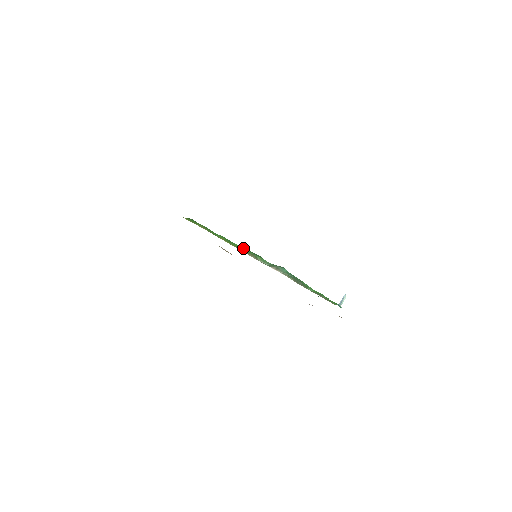
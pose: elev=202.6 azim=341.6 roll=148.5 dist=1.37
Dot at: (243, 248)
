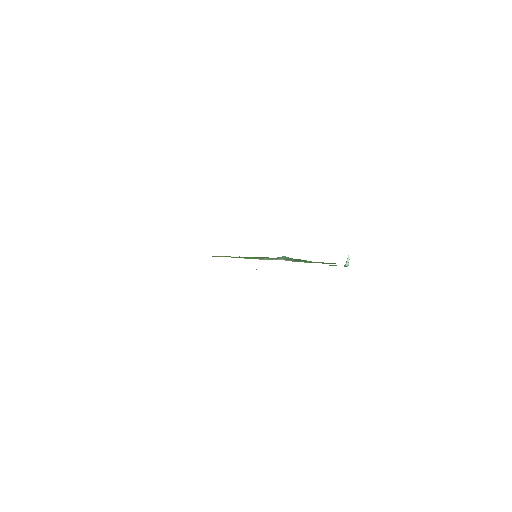
Dot at: (254, 257)
